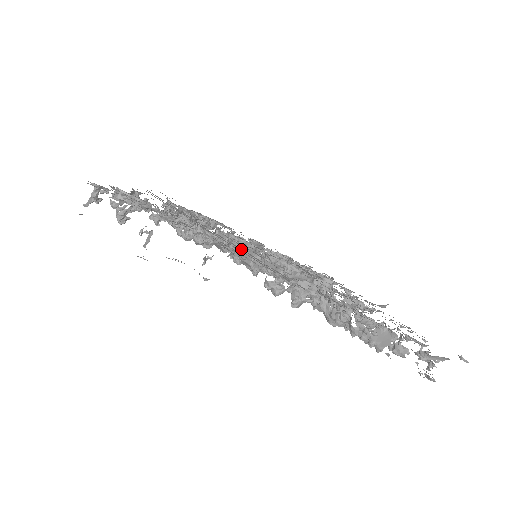
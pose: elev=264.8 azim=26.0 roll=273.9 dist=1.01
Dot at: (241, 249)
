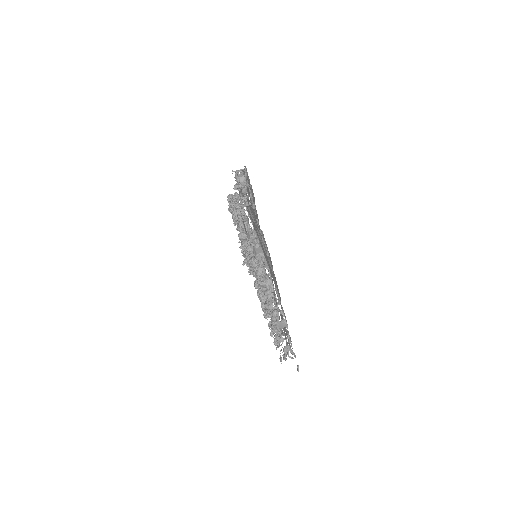
Dot at: occluded
